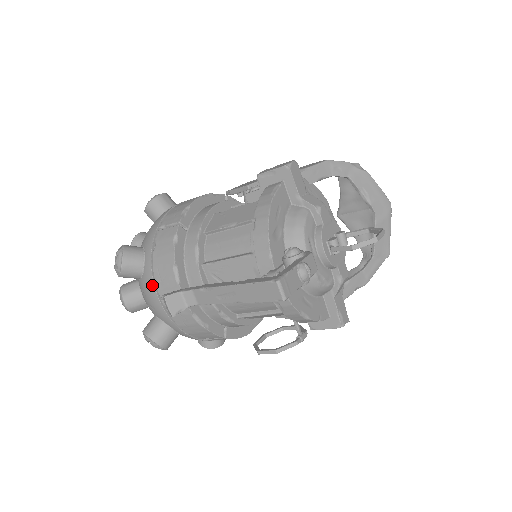
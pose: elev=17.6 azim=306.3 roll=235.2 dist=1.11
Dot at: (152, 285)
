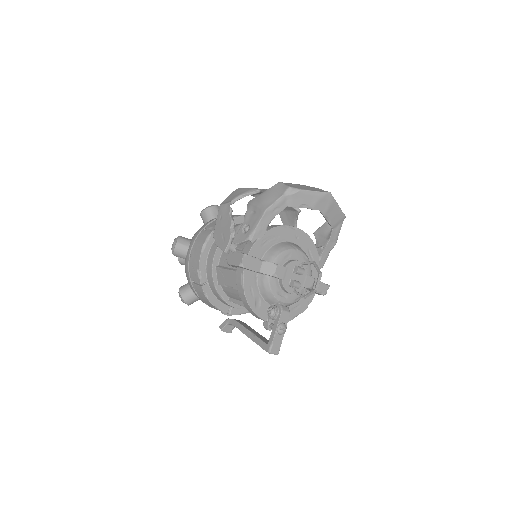
Dot at: occluded
